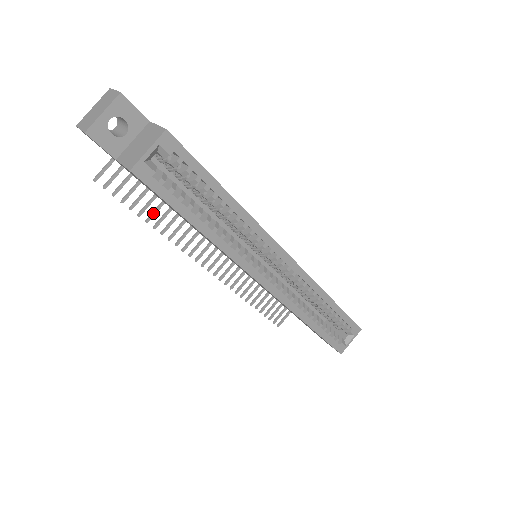
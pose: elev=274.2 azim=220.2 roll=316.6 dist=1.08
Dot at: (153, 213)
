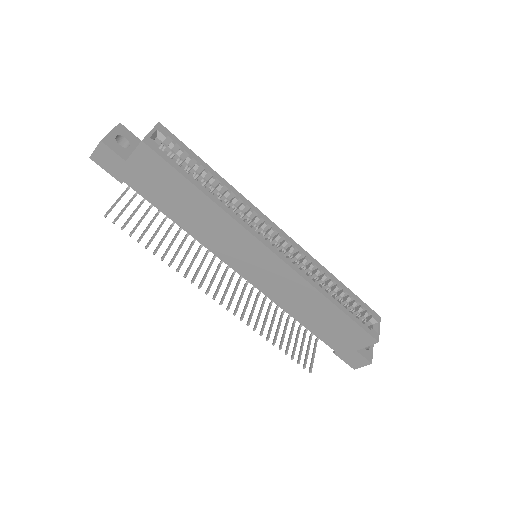
Dot at: (158, 246)
